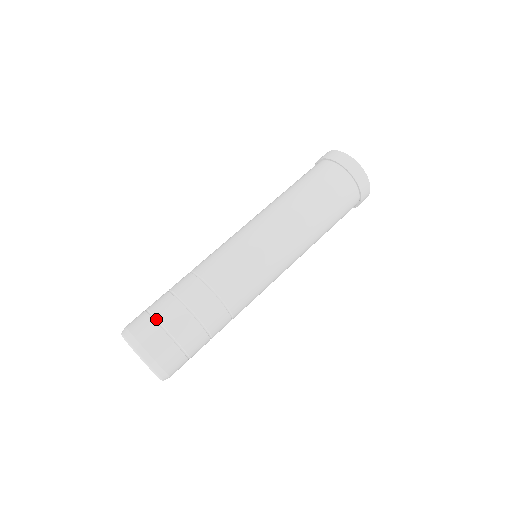
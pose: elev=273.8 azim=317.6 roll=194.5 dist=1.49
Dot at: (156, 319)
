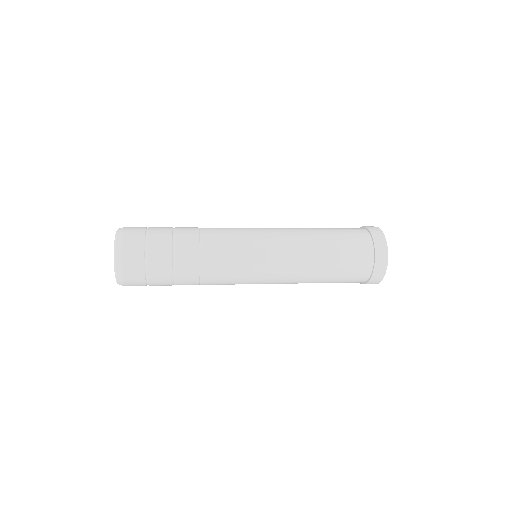
Dot at: (146, 257)
